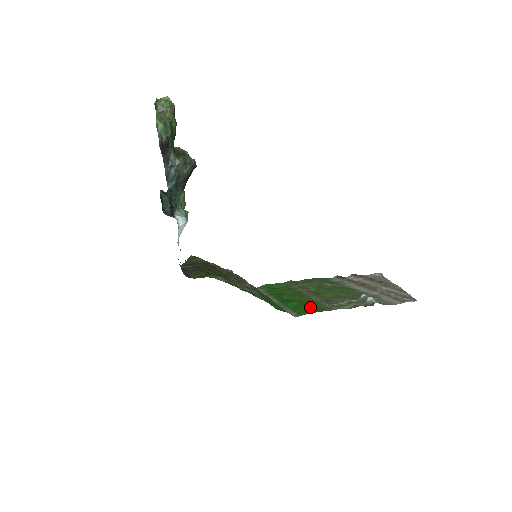
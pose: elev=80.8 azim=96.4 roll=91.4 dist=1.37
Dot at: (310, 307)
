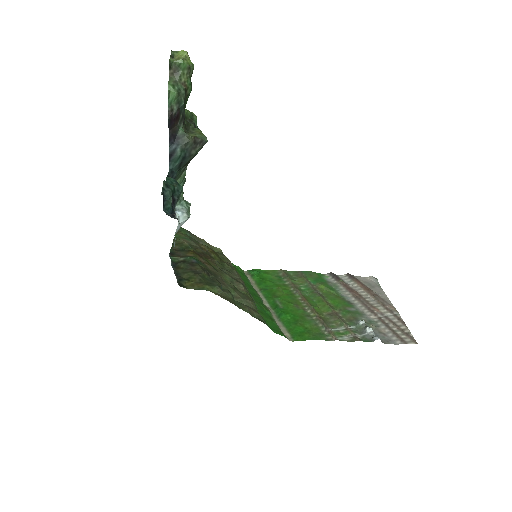
Dot at: (306, 328)
